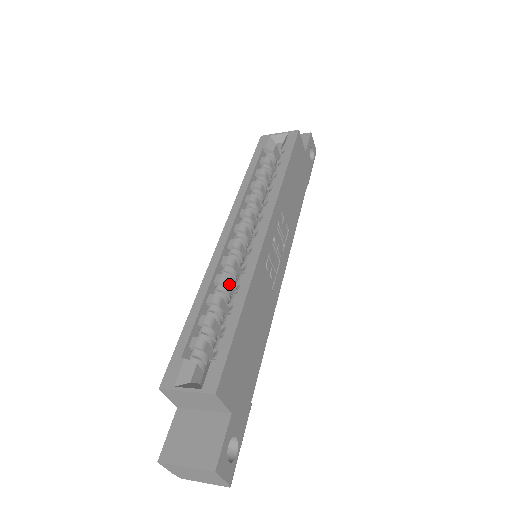
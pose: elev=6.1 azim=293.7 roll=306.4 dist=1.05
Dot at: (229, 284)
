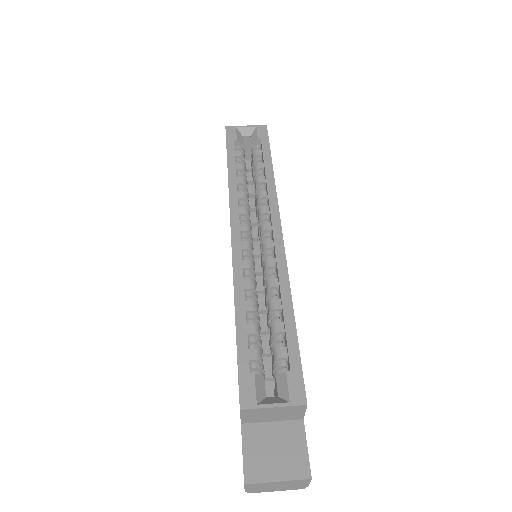
Dot at: occluded
